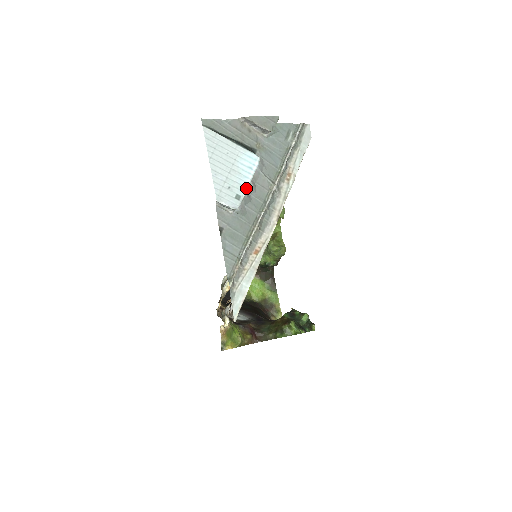
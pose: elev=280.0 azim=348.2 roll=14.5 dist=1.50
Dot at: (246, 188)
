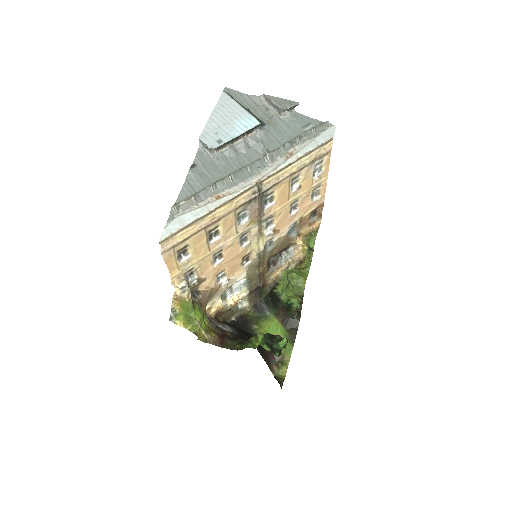
Dot at: (232, 138)
